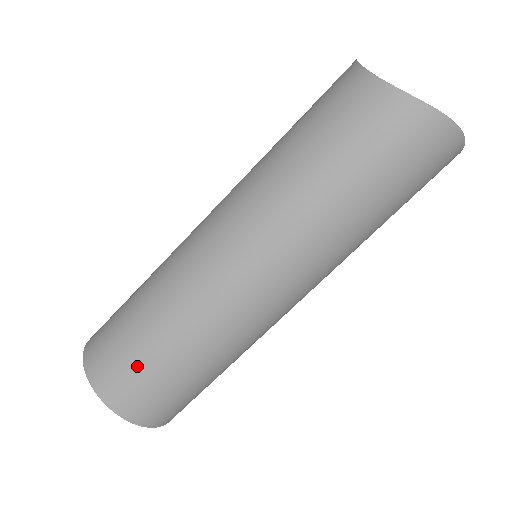
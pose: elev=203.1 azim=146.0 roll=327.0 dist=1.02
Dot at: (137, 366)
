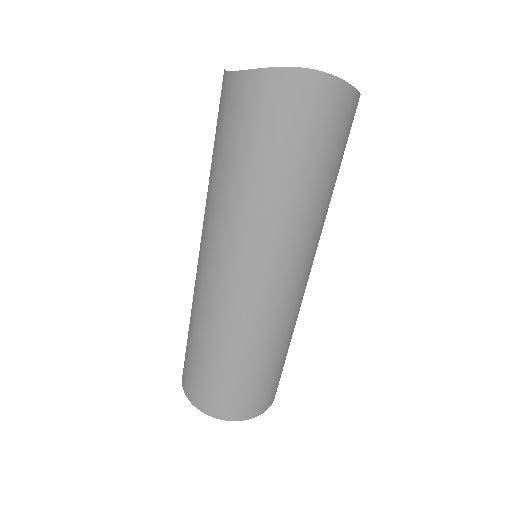
Dot at: (195, 370)
